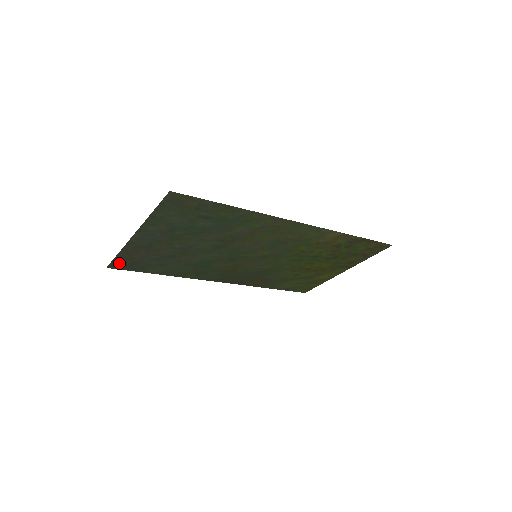
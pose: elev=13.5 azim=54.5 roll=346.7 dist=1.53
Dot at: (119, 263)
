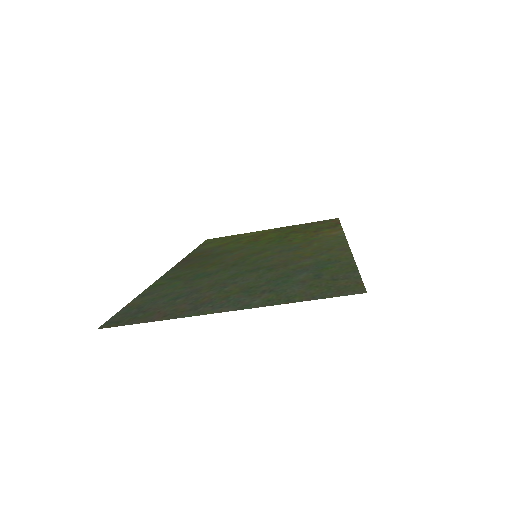
Dot at: (125, 320)
